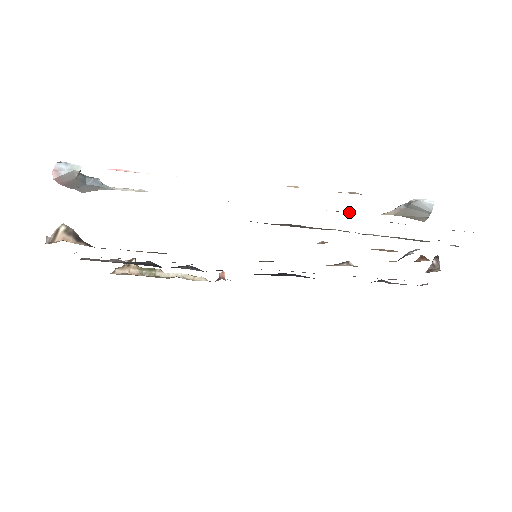
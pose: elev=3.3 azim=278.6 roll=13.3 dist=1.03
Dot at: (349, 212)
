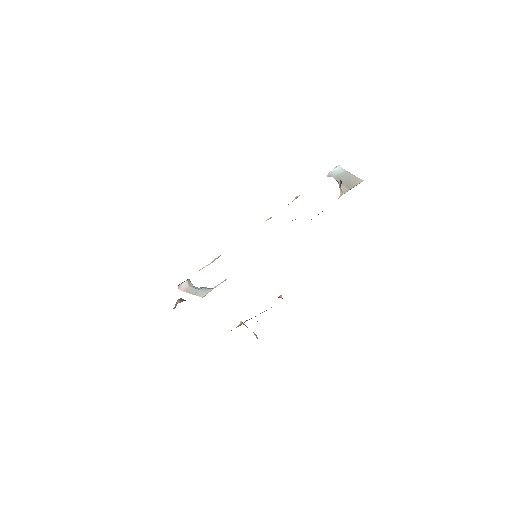
Dot at: occluded
